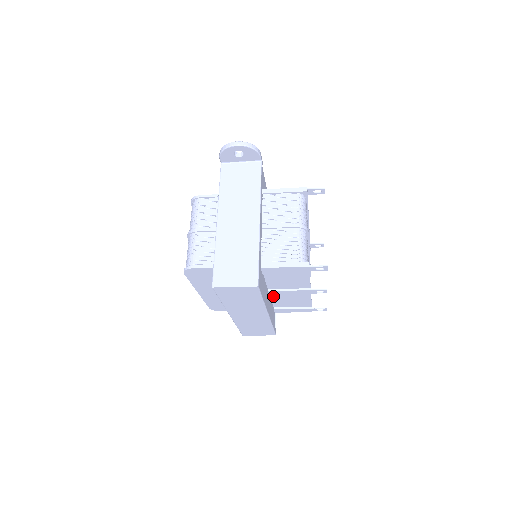
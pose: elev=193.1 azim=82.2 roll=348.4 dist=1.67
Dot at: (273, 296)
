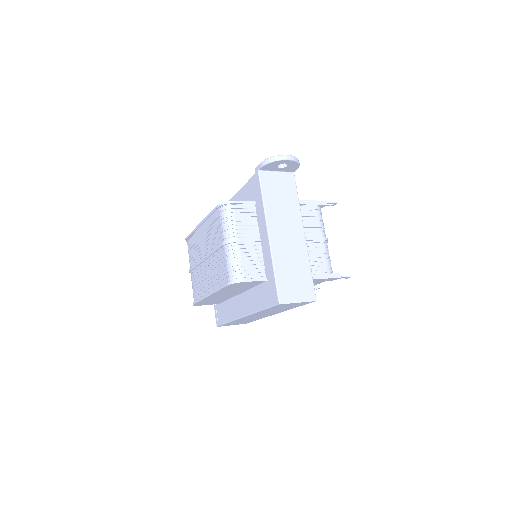
Dot at: occluded
